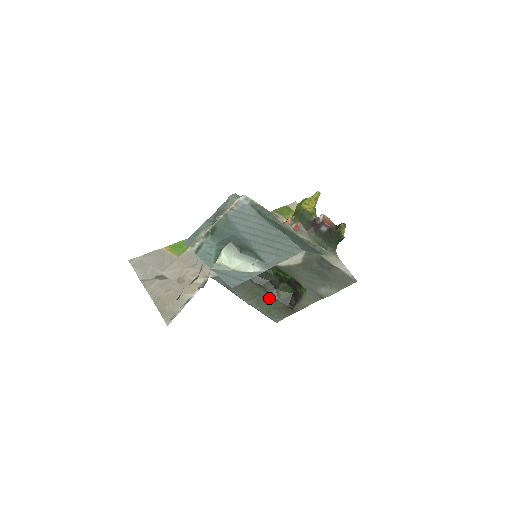
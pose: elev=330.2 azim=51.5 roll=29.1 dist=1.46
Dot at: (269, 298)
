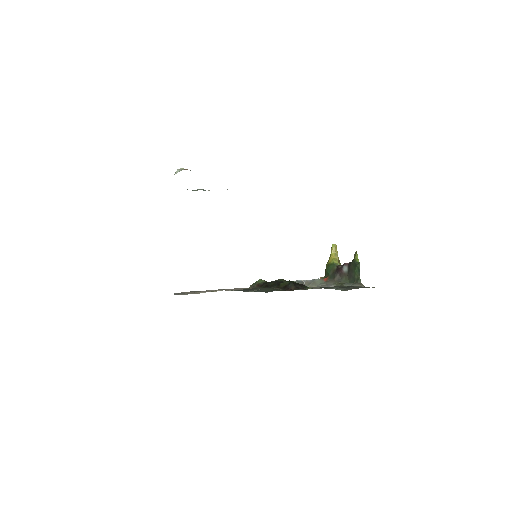
Dot at: (271, 289)
